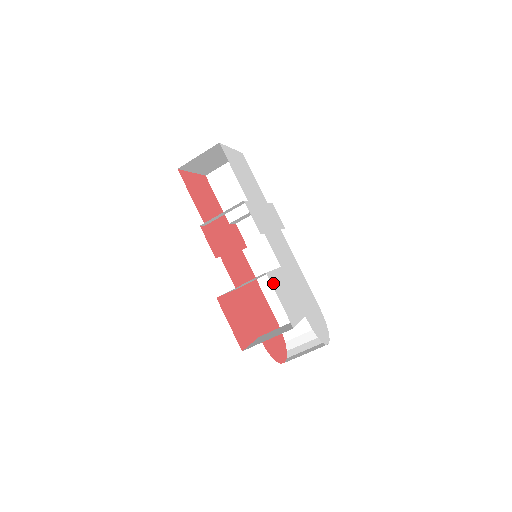
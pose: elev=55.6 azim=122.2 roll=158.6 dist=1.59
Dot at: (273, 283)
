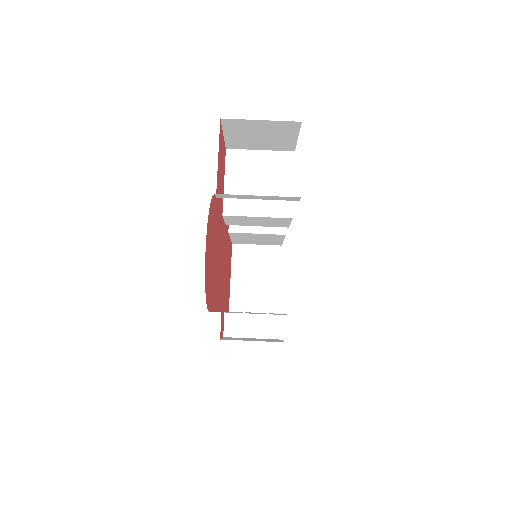
Dot at: occluded
